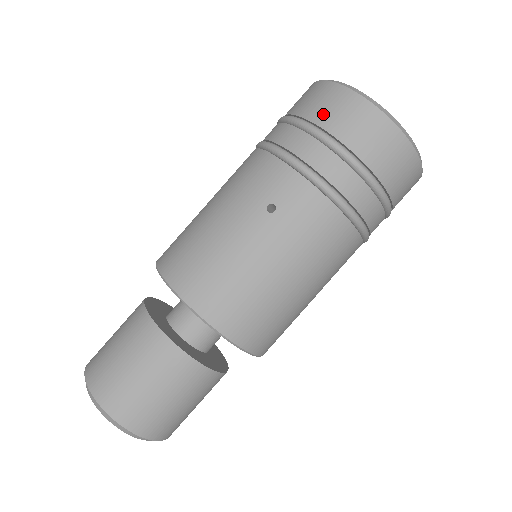
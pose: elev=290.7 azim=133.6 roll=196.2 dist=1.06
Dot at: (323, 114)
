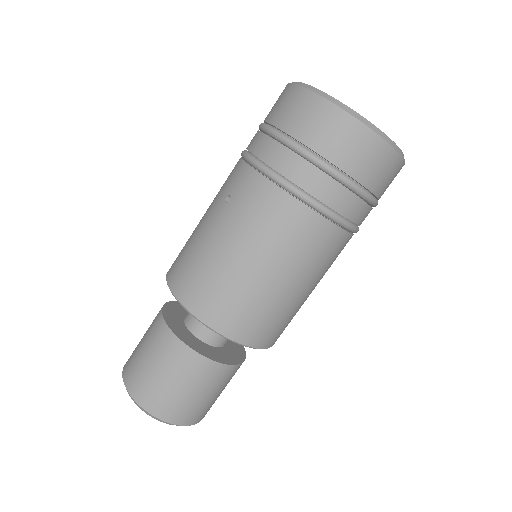
Dot at: (272, 112)
